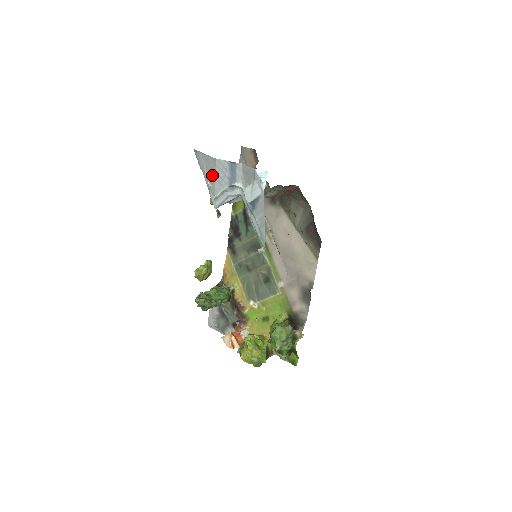
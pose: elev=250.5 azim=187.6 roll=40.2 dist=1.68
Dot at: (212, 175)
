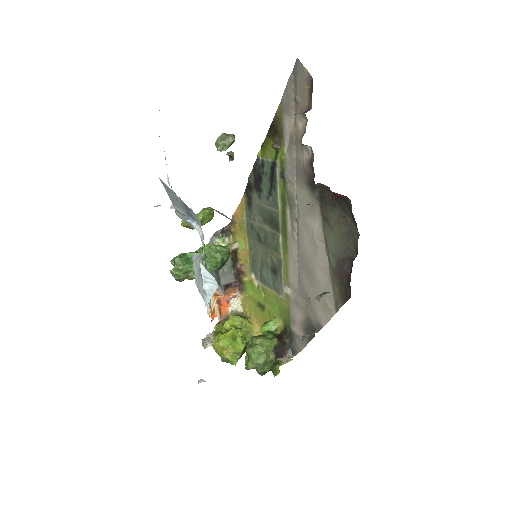
Dot at: occluded
